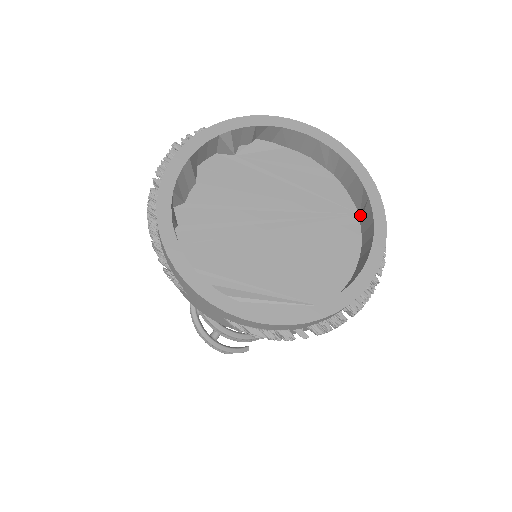
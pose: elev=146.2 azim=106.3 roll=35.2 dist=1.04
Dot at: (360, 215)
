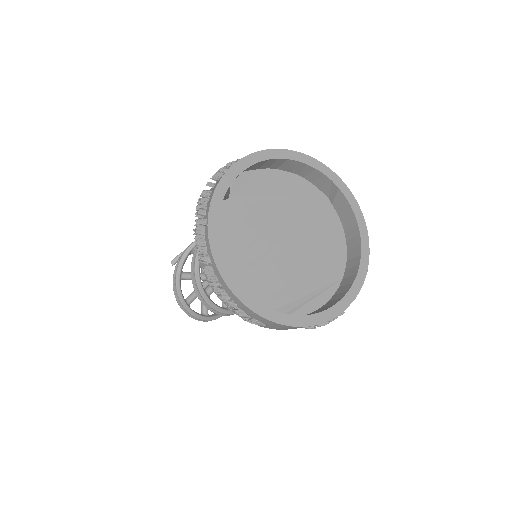
Dot at: (329, 198)
